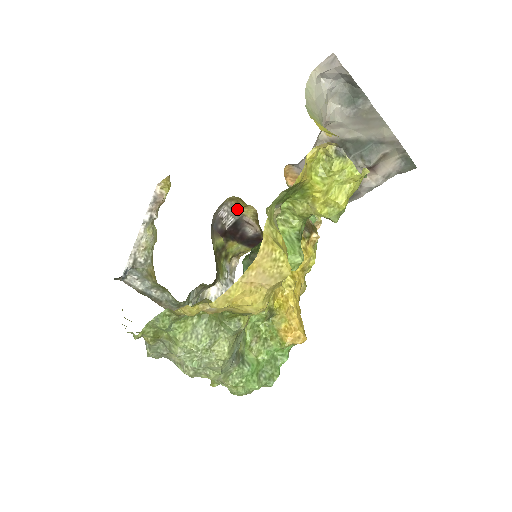
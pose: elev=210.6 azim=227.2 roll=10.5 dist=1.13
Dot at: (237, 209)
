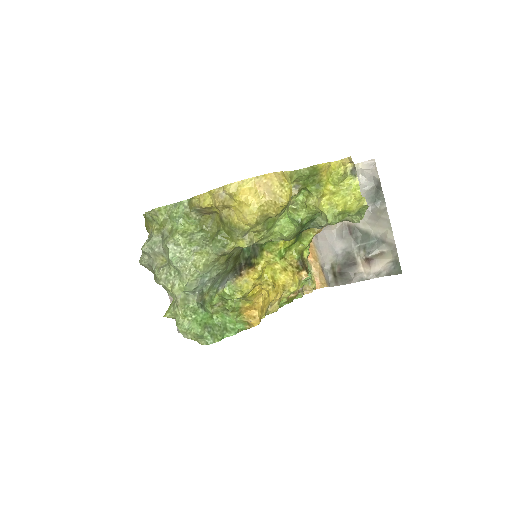
Dot at: occluded
